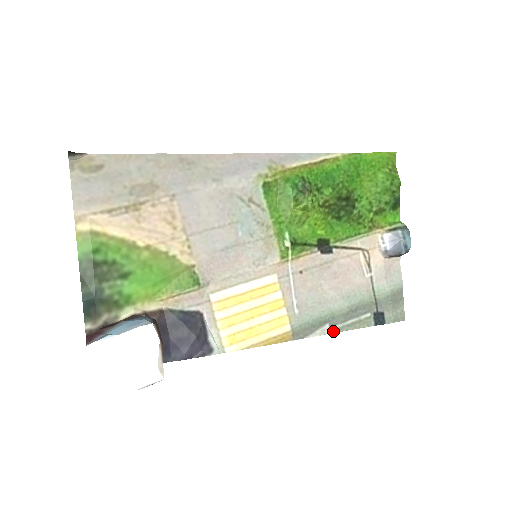
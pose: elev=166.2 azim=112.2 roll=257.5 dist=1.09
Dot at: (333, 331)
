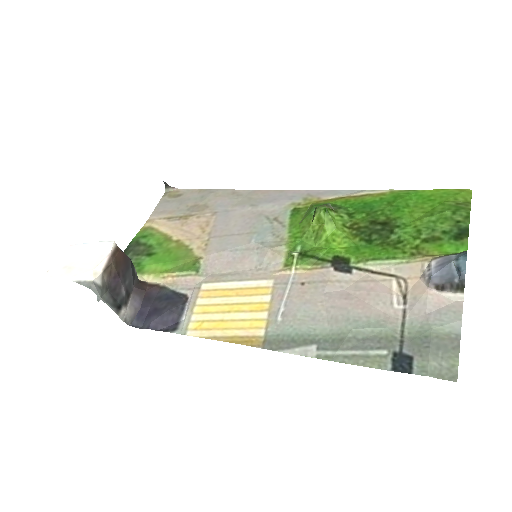
Dot at: (320, 356)
